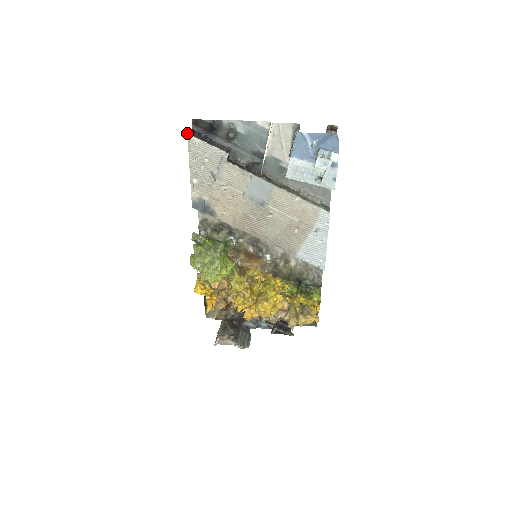
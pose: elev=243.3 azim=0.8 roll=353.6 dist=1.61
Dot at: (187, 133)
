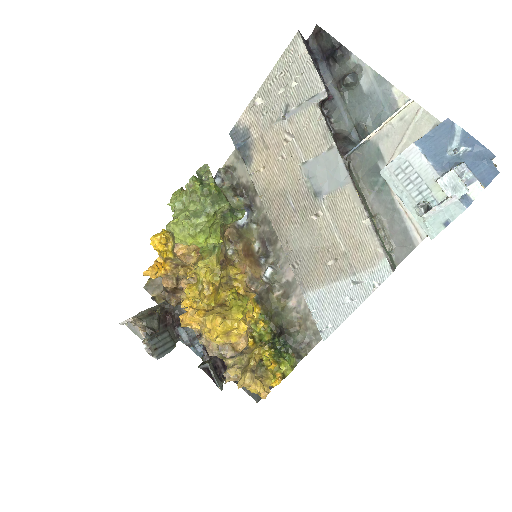
Dot at: (298, 30)
